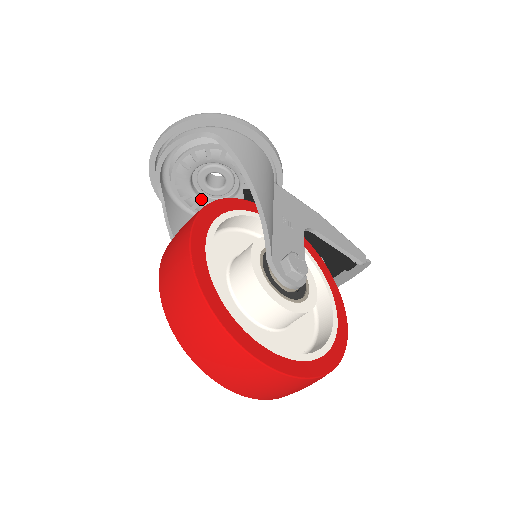
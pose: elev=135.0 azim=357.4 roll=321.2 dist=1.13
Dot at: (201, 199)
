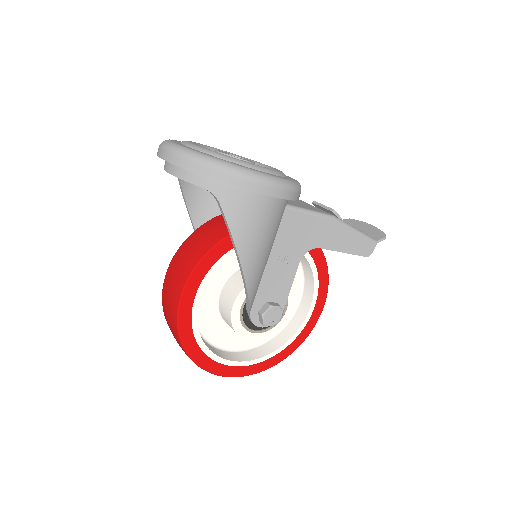
Dot at: occluded
